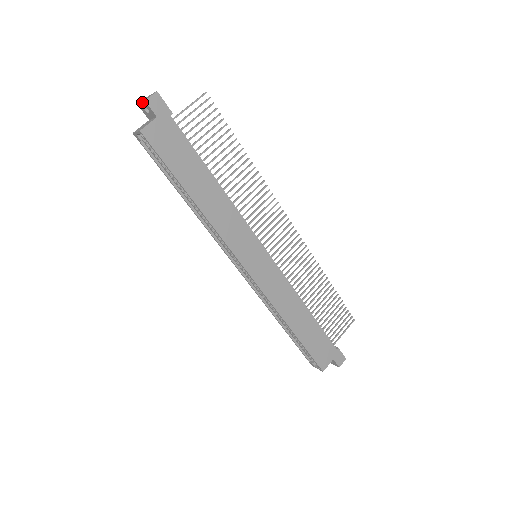
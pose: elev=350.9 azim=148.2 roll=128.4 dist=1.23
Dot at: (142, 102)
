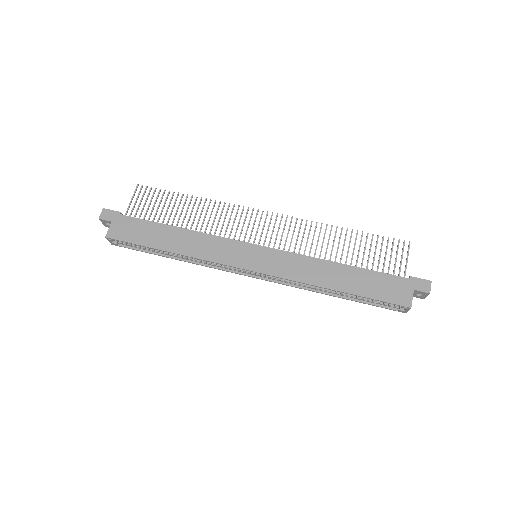
Dot at: occluded
